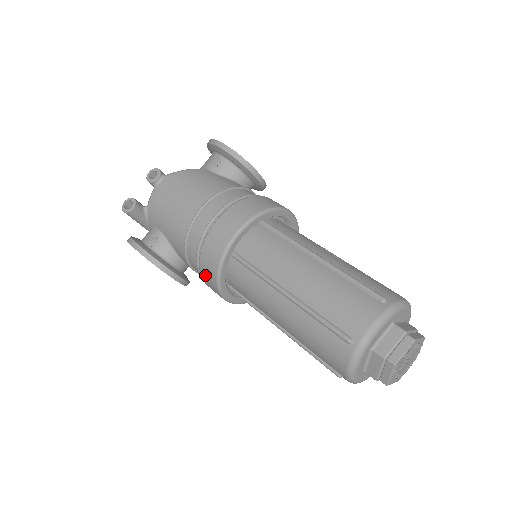
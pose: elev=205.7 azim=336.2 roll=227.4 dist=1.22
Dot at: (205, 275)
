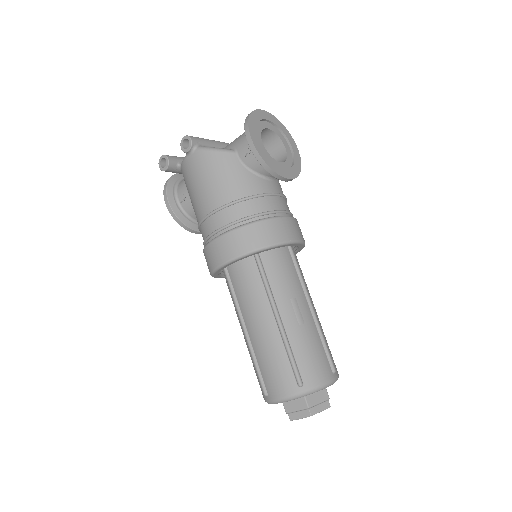
Dot at: occluded
